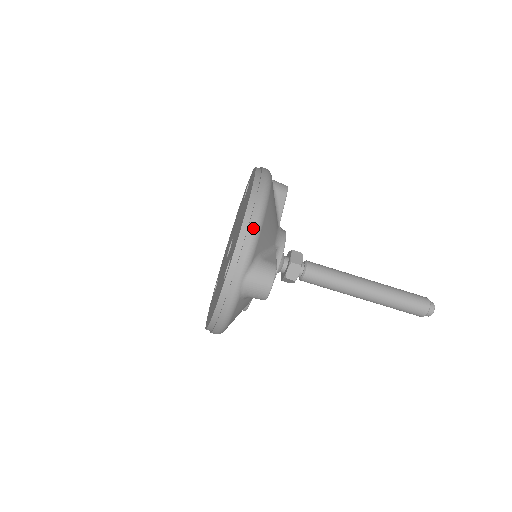
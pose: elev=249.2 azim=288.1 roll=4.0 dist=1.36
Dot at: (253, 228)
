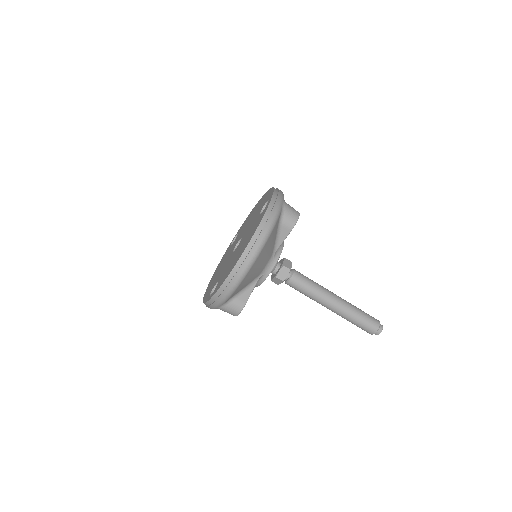
Dot at: (228, 290)
